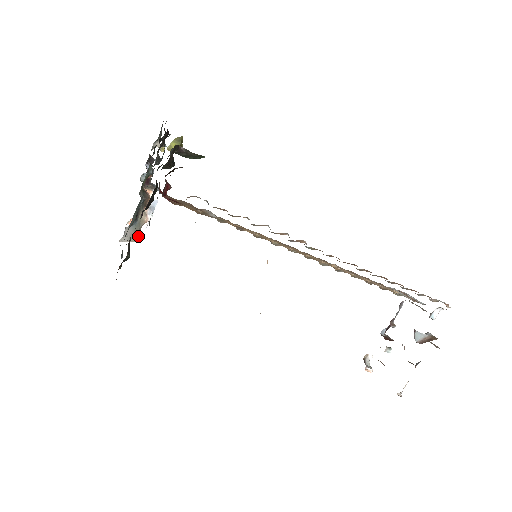
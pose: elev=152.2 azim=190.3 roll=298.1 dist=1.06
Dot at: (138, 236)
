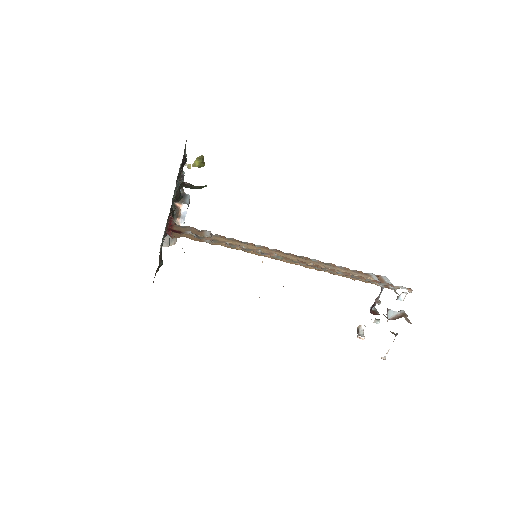
Dot at: (175, 240)
